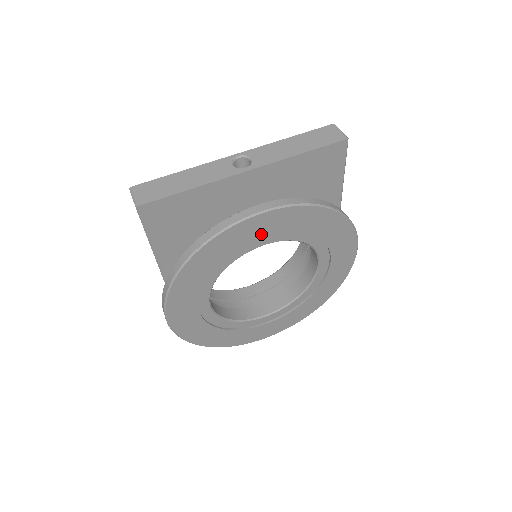
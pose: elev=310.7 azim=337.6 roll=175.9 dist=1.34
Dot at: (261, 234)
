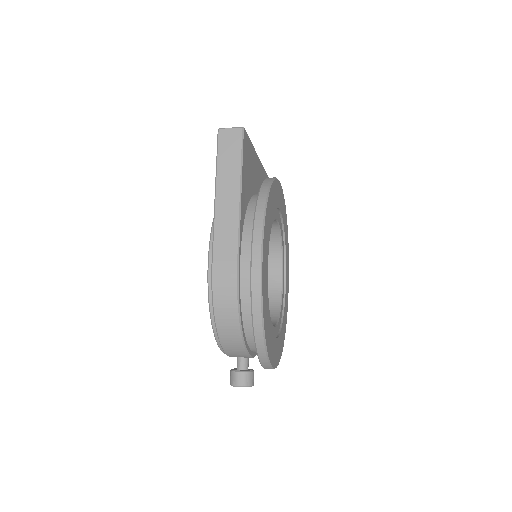
Dot at: (279, 204)
